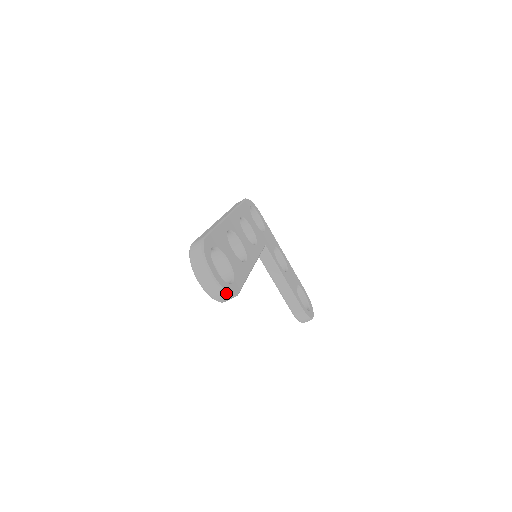
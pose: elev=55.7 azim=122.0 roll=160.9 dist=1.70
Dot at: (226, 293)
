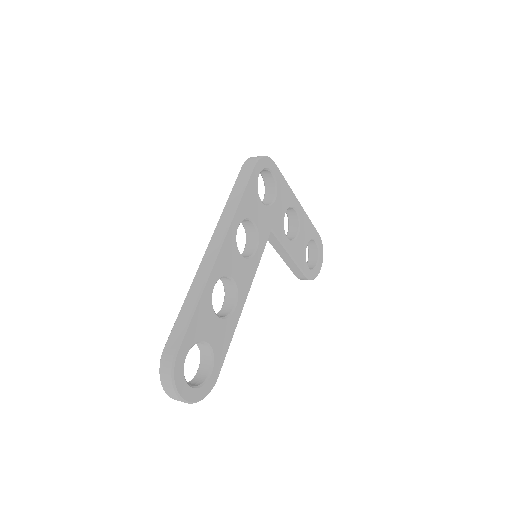
Dot at: (200, 400)
